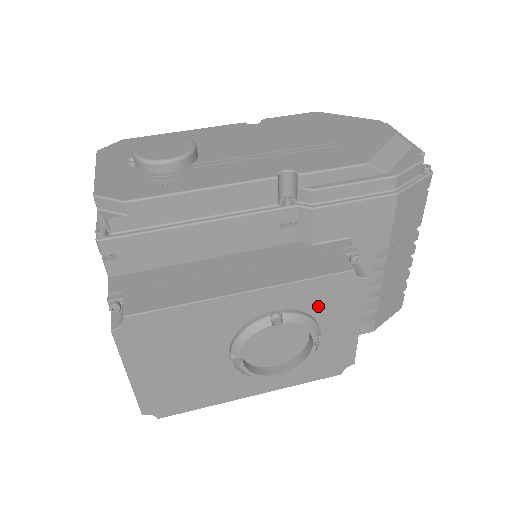
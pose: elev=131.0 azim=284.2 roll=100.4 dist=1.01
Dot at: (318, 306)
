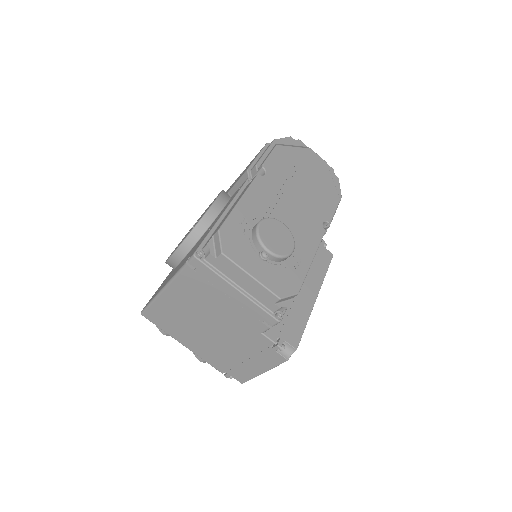
Dot at: occluded
